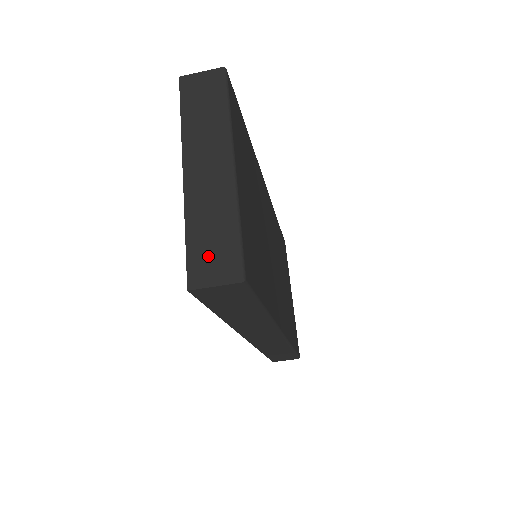
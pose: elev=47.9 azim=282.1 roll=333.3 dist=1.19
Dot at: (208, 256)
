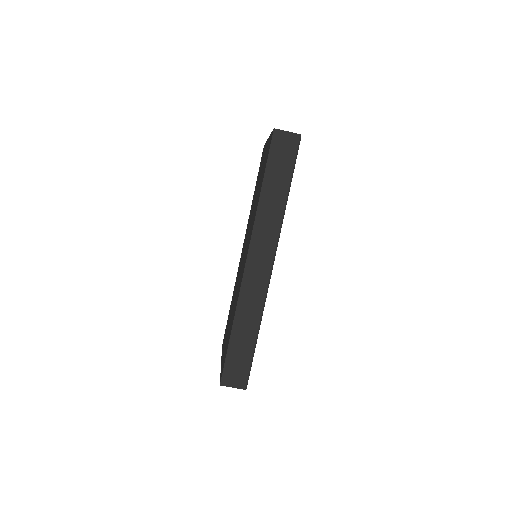
Dot at: occluded
